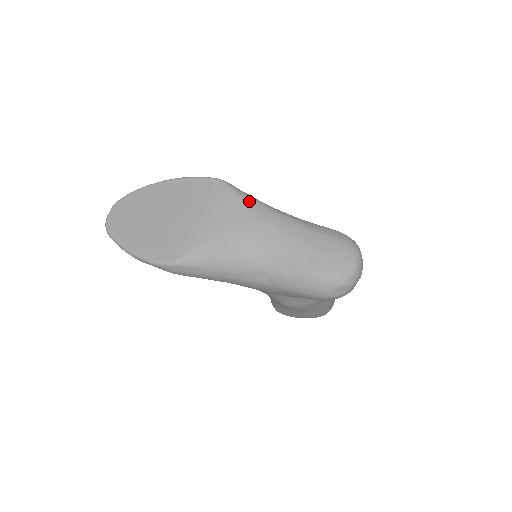
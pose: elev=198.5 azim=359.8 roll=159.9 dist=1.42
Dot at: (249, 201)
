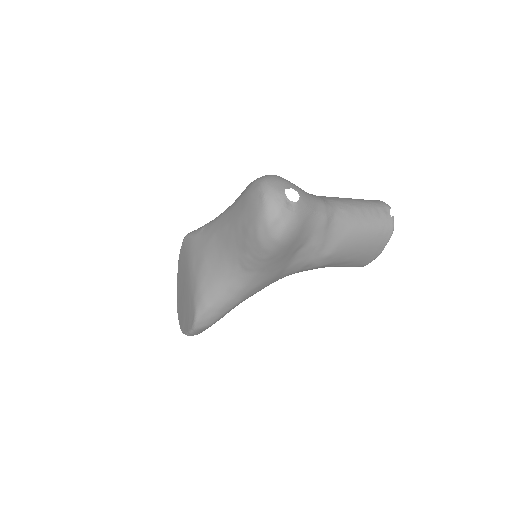
Dot at: (200, 232)
